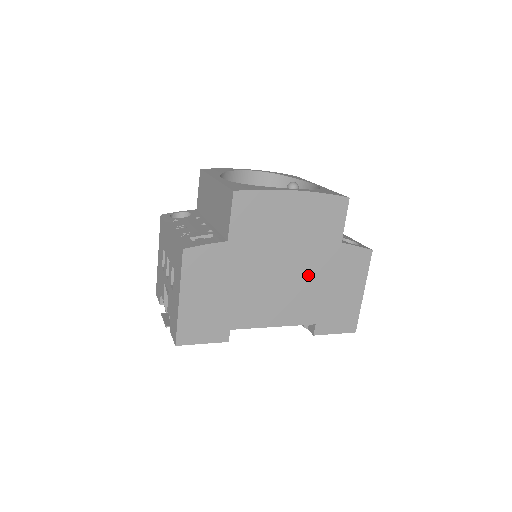
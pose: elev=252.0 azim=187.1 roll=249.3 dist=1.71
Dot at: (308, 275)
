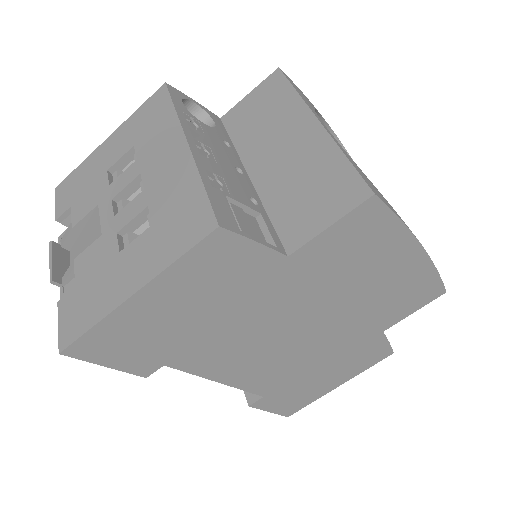
Dot at: (317, 347)
